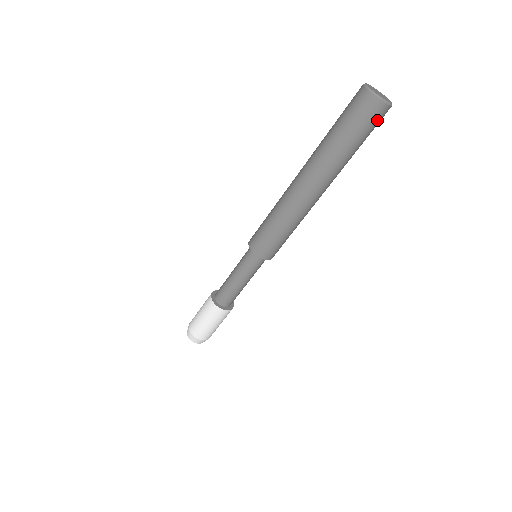
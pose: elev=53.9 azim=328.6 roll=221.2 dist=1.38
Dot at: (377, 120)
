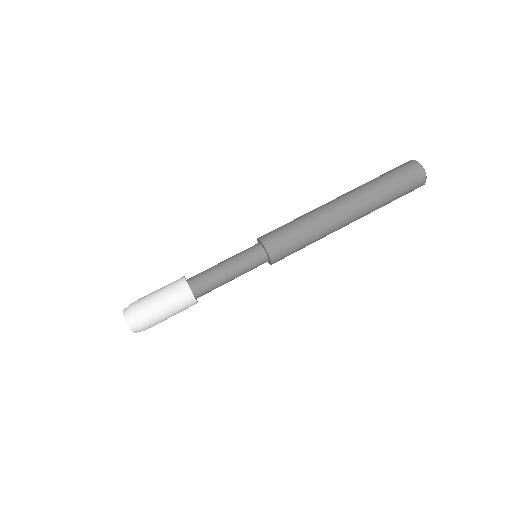
Dot at: (407, 170)
